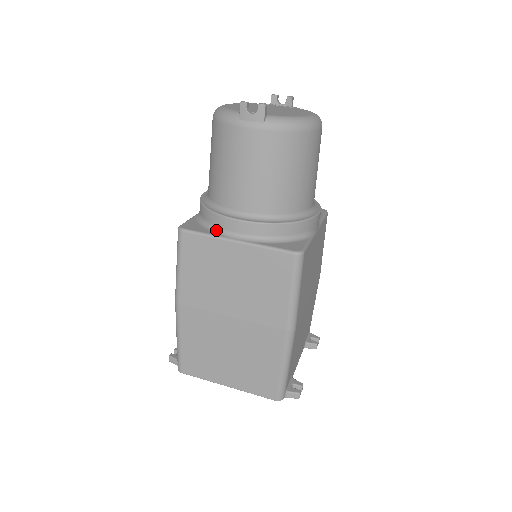
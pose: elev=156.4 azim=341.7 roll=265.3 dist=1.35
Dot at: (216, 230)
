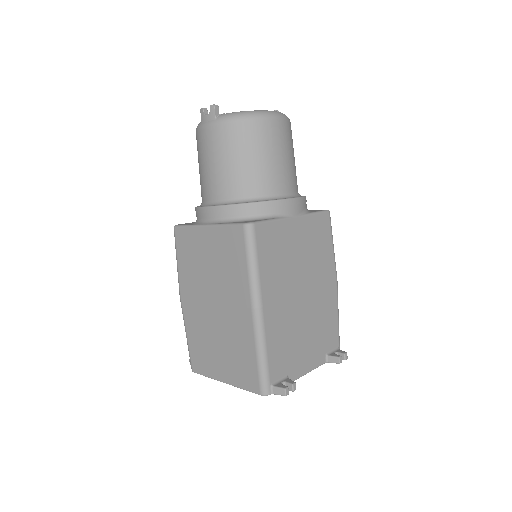
Dot at: (198, 222)
